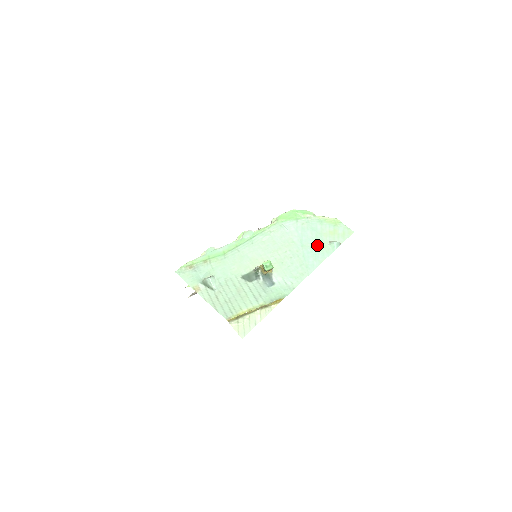
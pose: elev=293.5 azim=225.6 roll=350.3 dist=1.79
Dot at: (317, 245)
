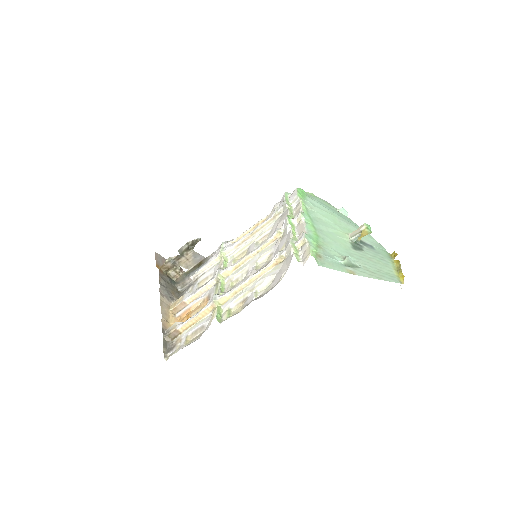
Dot at: (338, 213)
